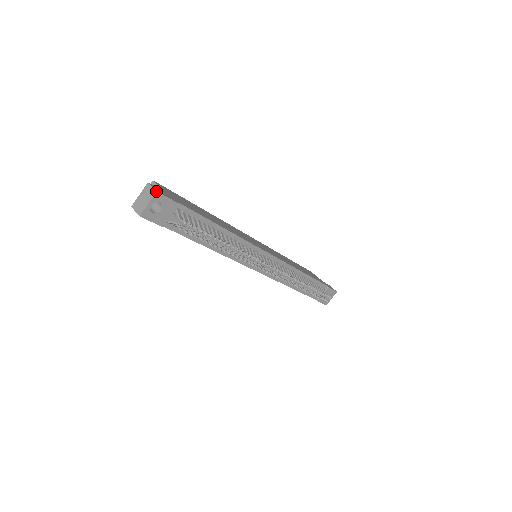
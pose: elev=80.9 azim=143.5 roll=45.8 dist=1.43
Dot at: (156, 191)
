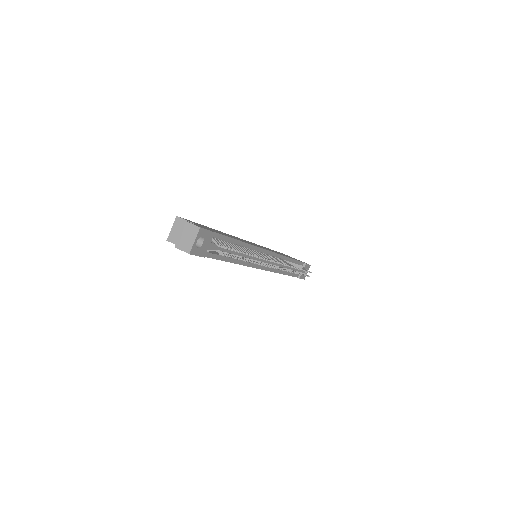
Dot at: (199, 227)
